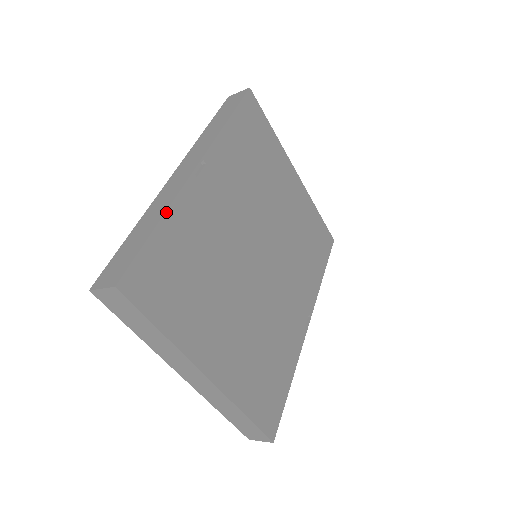
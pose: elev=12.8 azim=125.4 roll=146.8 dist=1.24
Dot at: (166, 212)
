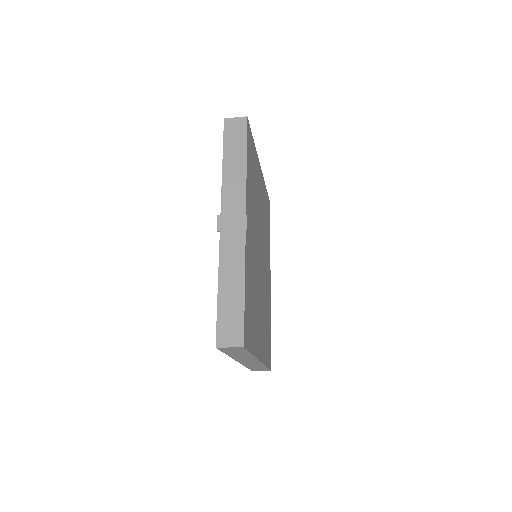
Dot at: (245, 274)
